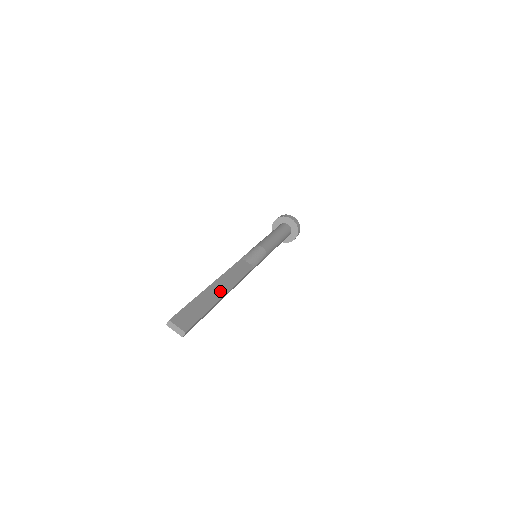
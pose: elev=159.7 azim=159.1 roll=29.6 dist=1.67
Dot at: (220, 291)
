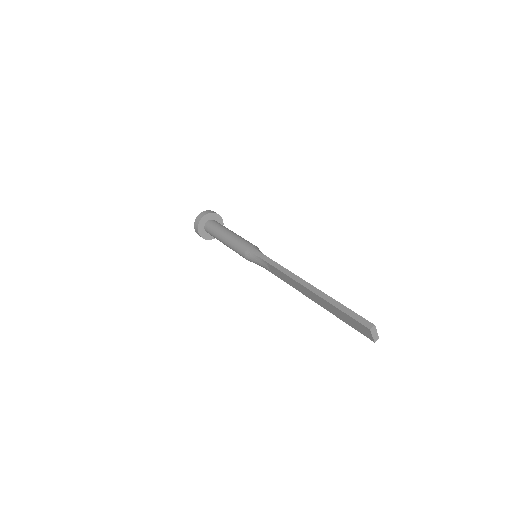
Dot at: occluded
